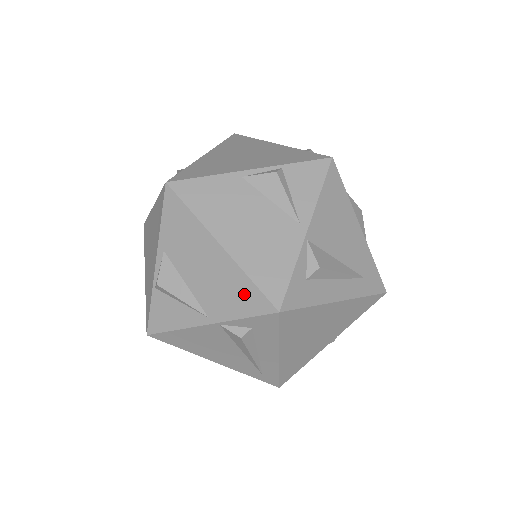
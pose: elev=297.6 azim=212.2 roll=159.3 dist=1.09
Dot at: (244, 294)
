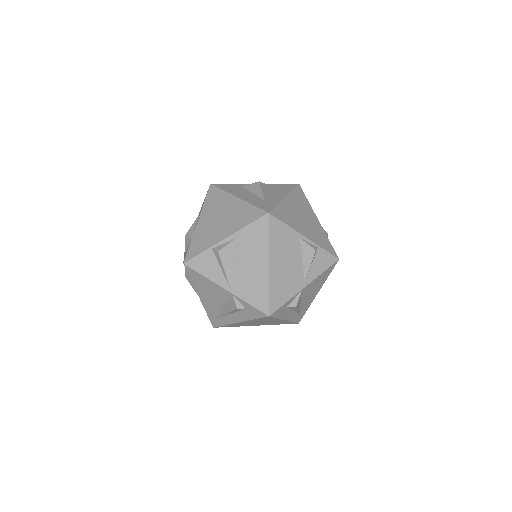
Dot at: (259, 295)
